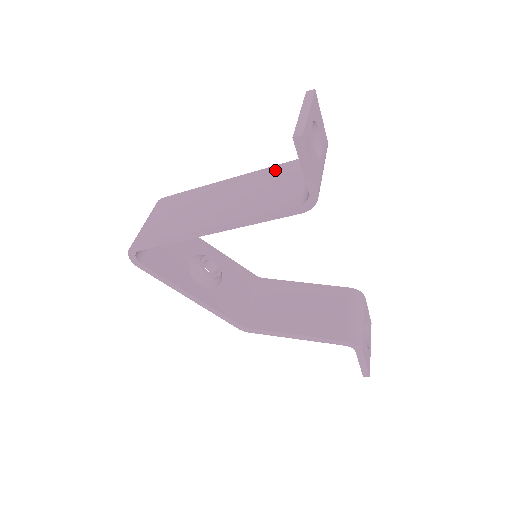
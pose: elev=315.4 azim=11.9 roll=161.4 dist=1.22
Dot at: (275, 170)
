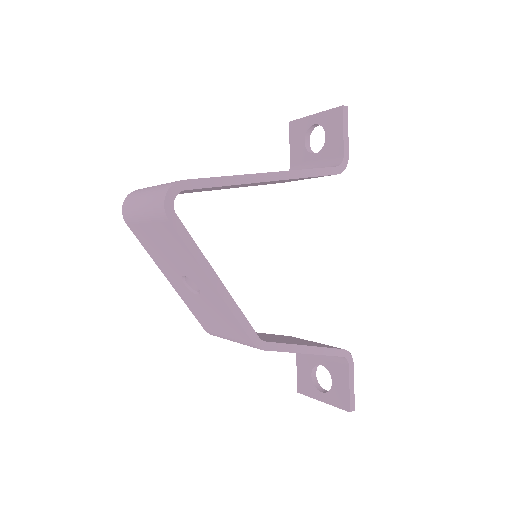
Dot at: occluded
